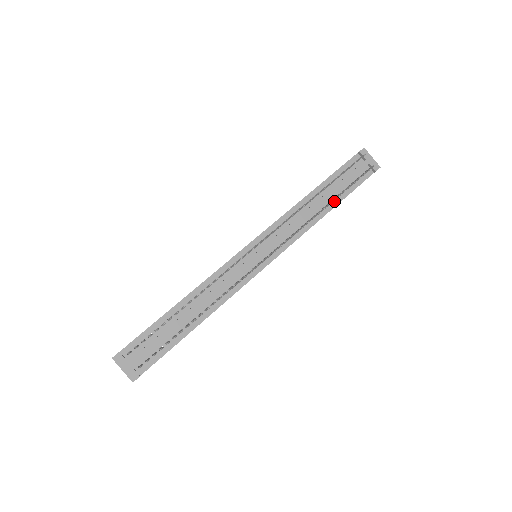
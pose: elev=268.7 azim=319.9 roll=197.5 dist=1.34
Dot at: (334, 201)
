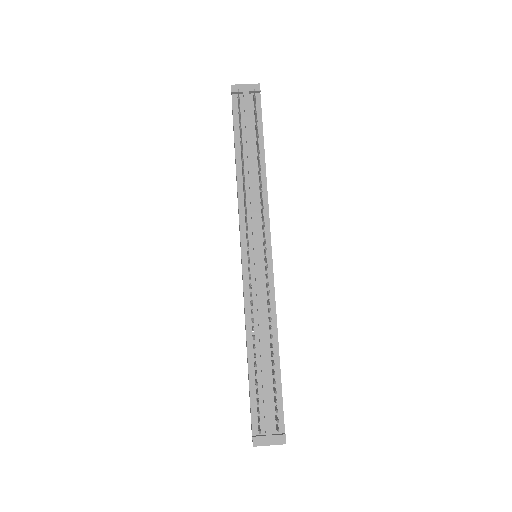
Dot at: occluded
